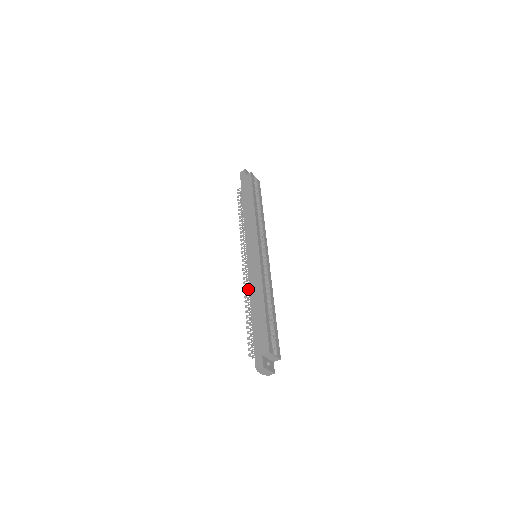
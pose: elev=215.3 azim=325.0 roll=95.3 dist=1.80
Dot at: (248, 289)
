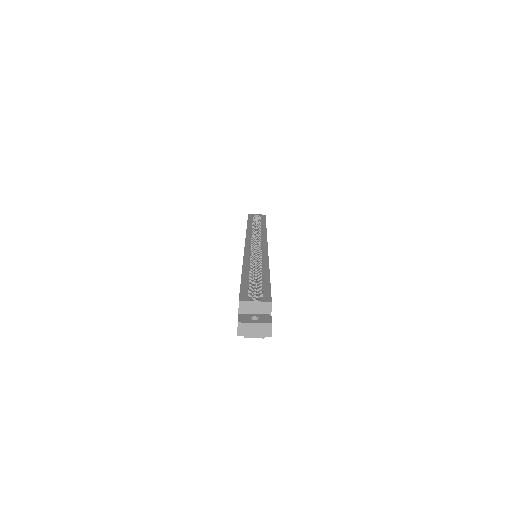
Dot at: occluded
